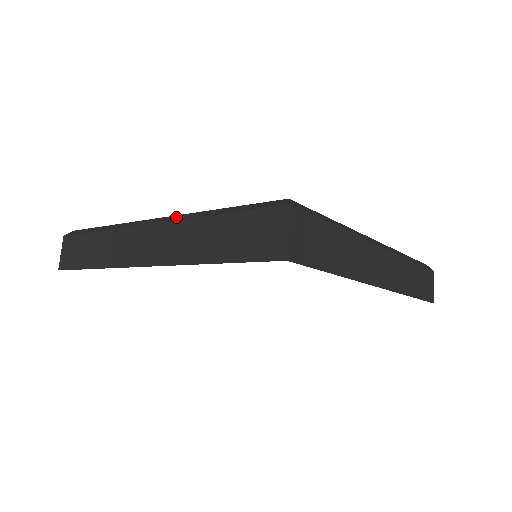
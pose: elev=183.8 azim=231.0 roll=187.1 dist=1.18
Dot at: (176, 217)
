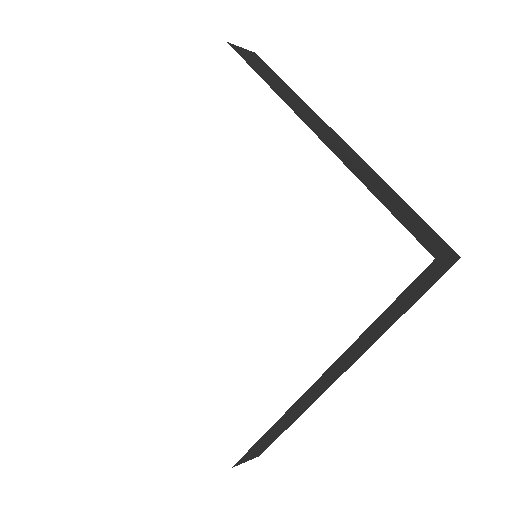
Dot at: occluded
